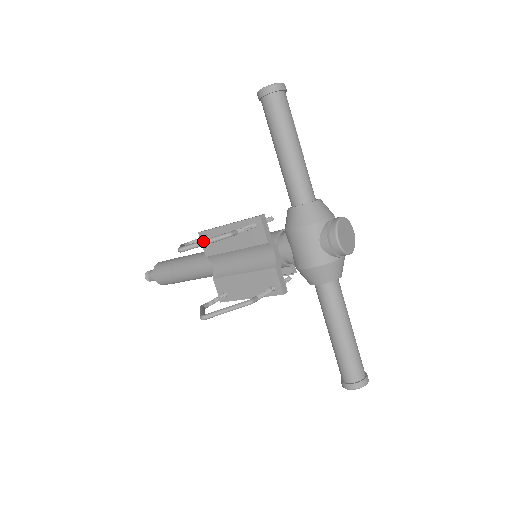
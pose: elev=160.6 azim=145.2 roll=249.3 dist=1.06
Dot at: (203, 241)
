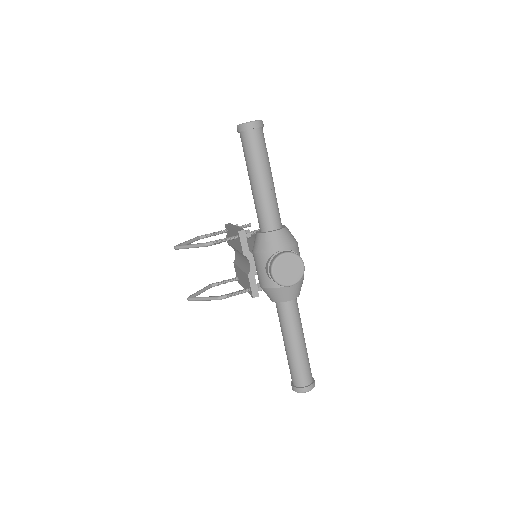
Dot at: (188, 245)
